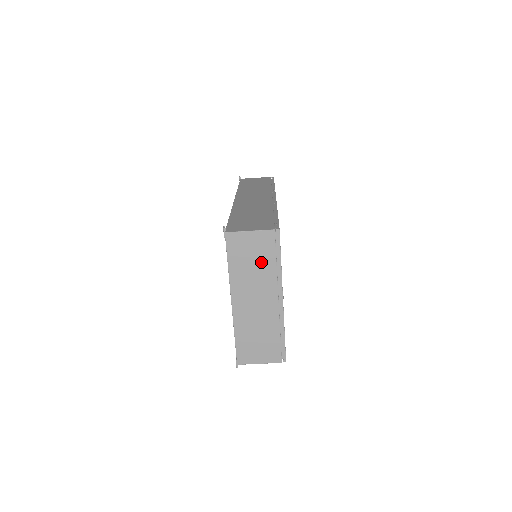
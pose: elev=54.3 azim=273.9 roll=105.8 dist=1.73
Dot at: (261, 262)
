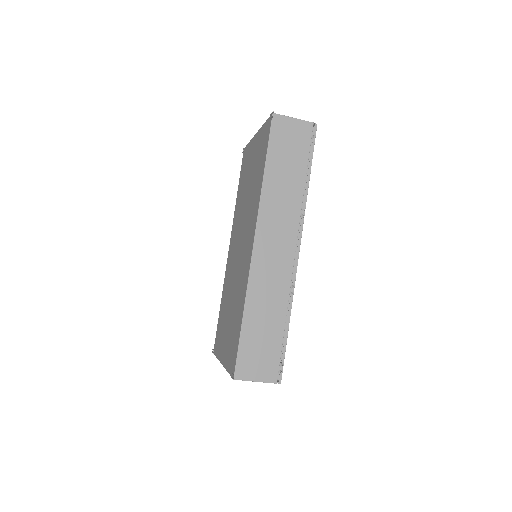
Dot at: occluded
